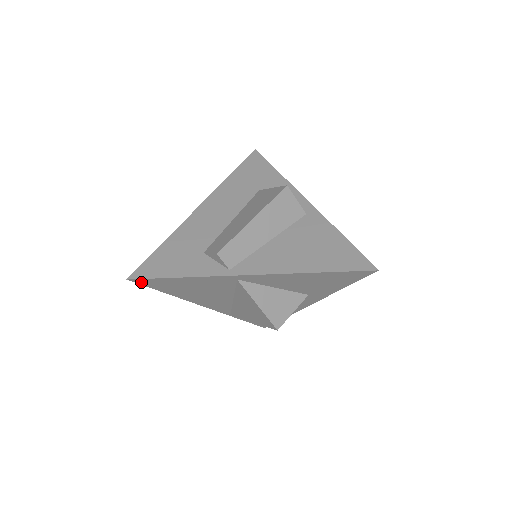
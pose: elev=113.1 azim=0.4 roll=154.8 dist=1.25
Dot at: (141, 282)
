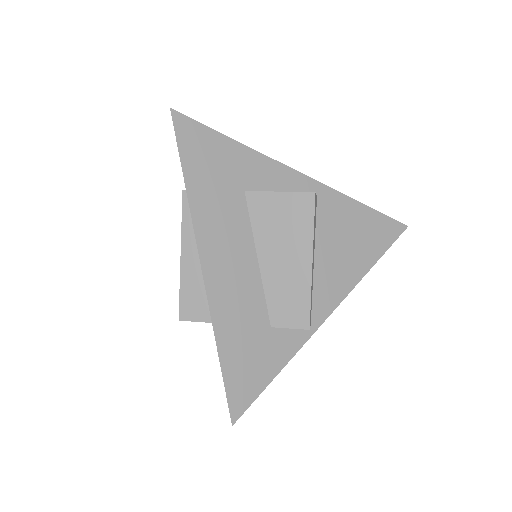
Dot at: occluded
